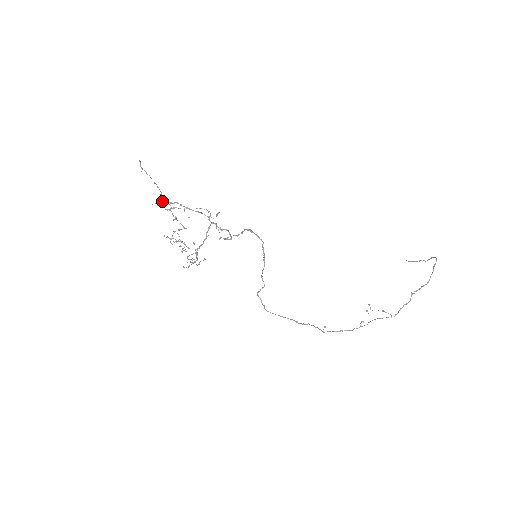
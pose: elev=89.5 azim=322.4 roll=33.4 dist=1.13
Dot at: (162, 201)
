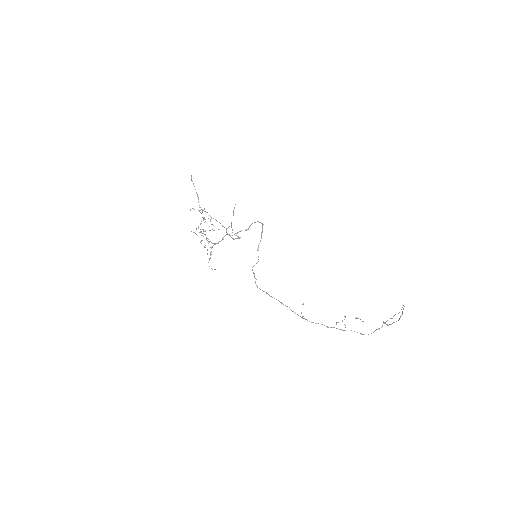
Dot at: occluded
